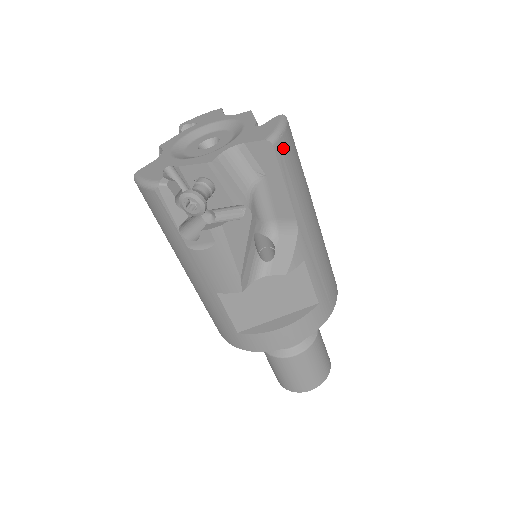
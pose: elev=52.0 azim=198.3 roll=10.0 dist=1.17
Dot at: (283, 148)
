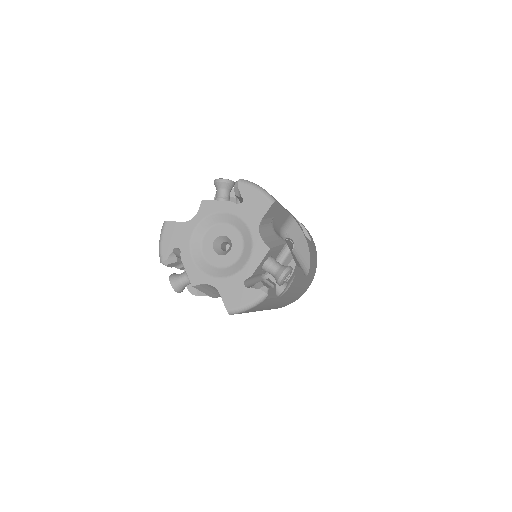
Dot at: (243, 312)
